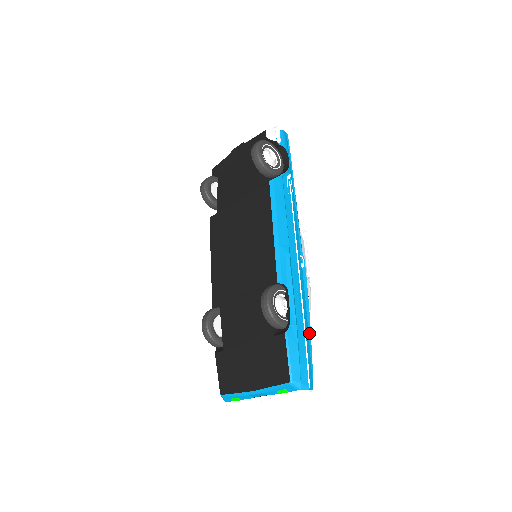
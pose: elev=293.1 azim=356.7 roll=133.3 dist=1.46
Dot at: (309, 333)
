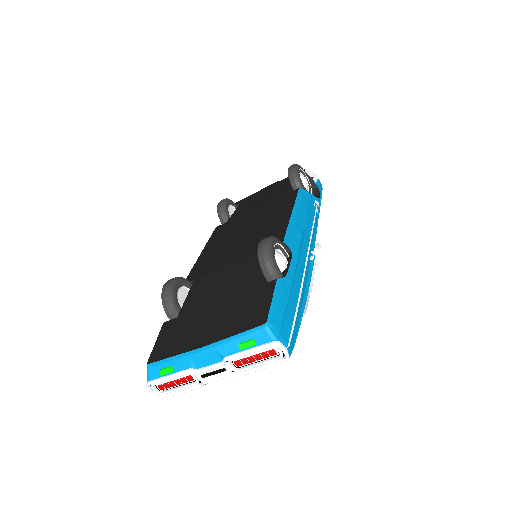
Dot at: (302, 308)
